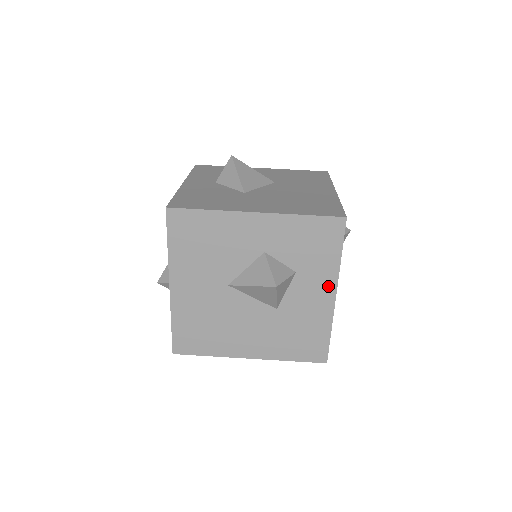
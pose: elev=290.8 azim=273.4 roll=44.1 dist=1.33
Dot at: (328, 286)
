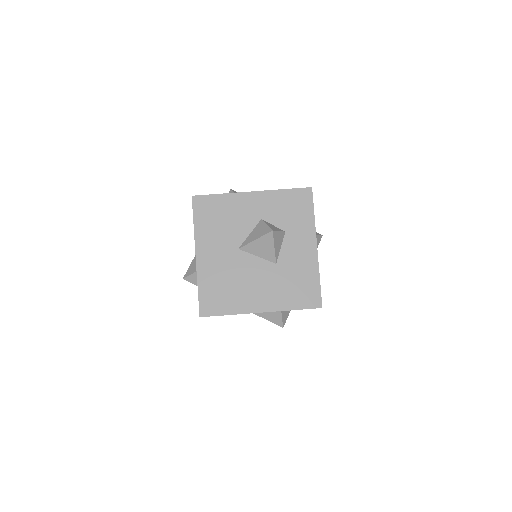
Dot at: (310, 240)
